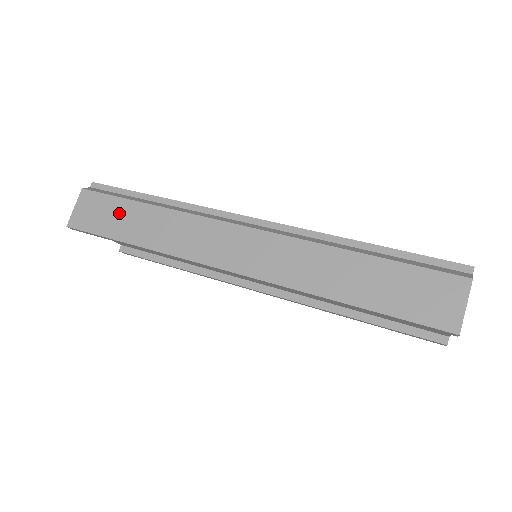
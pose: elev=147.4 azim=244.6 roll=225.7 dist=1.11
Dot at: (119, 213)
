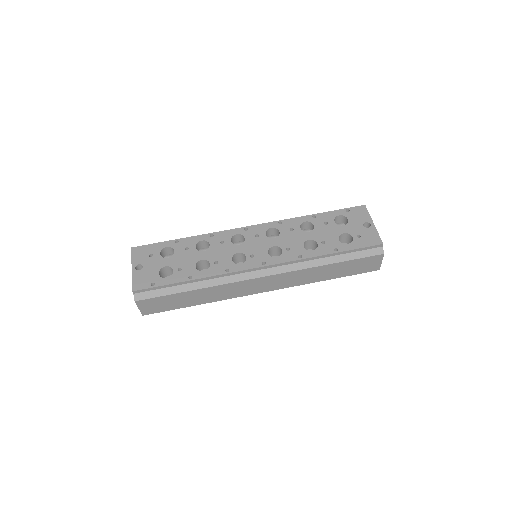
Dot at: (175, 300)
